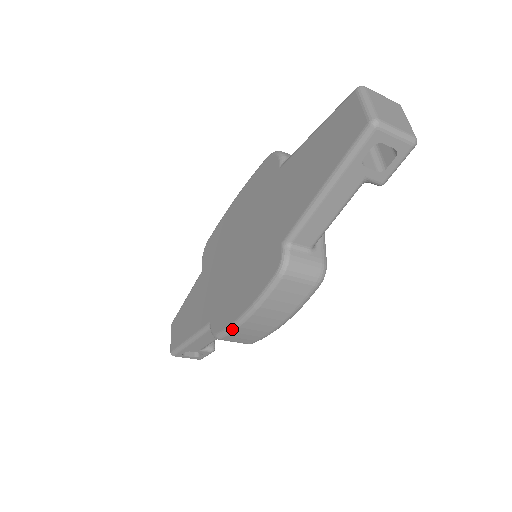
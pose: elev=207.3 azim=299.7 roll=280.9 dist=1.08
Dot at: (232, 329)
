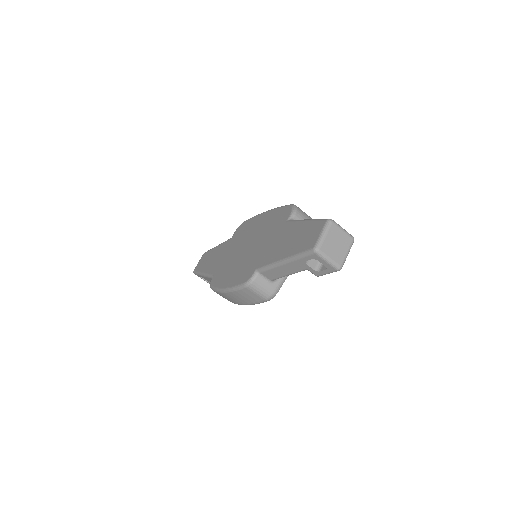
Dot at: (217, 291)
